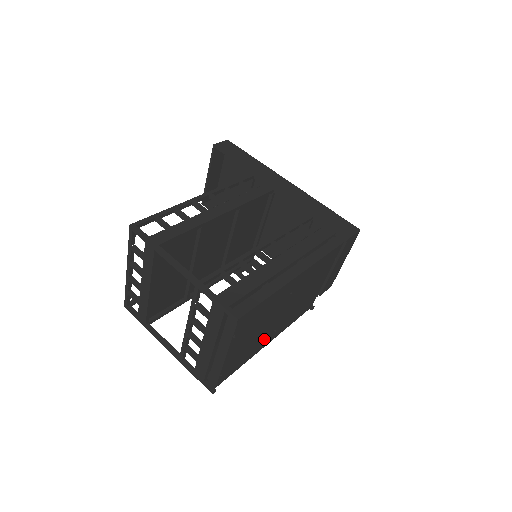
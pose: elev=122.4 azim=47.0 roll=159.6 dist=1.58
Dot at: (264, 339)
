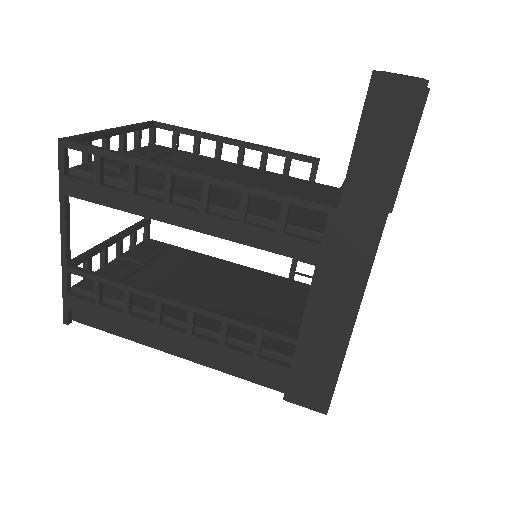
Dot at: occluded
